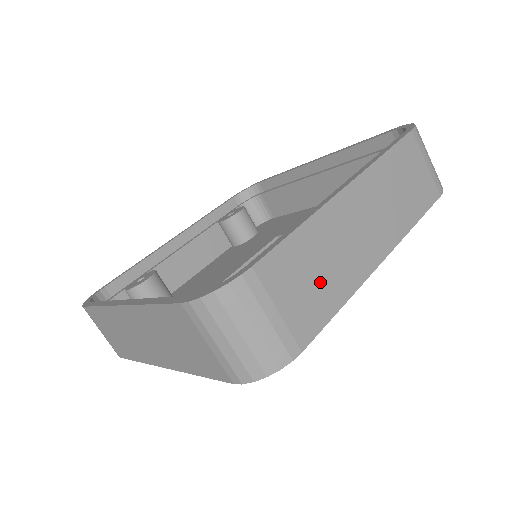
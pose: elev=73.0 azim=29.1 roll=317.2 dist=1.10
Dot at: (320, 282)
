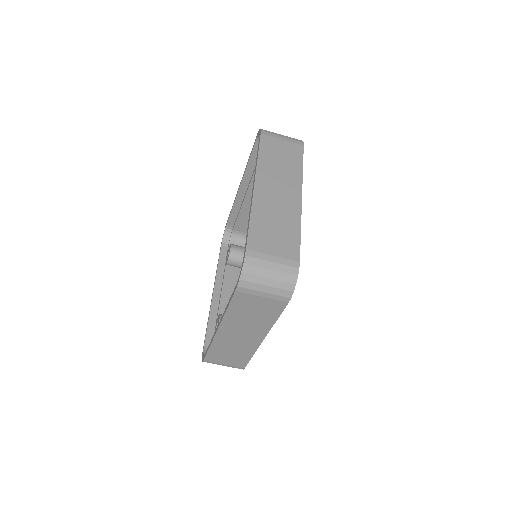
Dot at: (281, 230)
